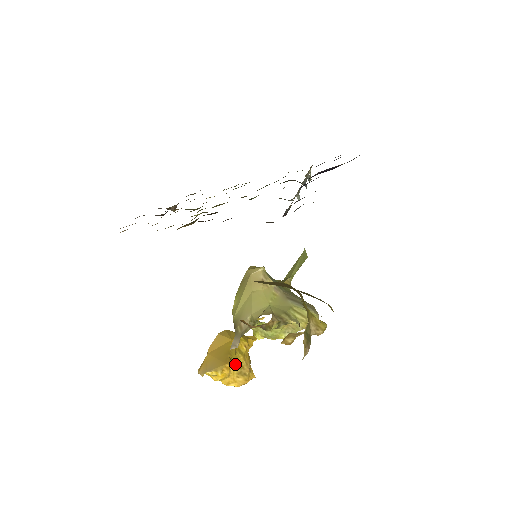
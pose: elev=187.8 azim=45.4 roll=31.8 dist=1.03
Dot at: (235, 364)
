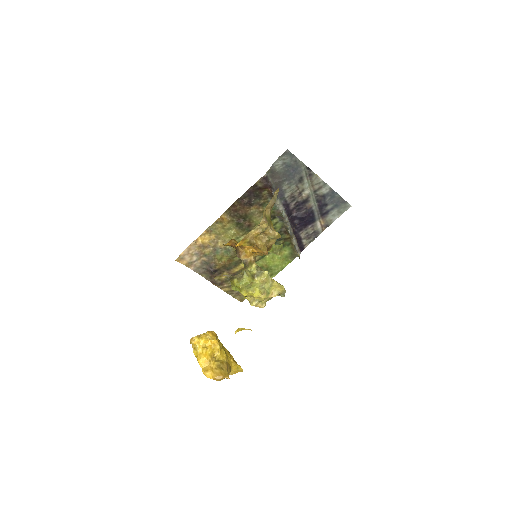
Dot at: (218, 359)
